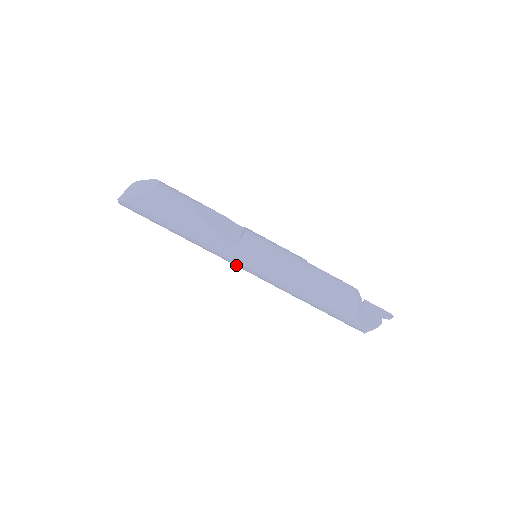
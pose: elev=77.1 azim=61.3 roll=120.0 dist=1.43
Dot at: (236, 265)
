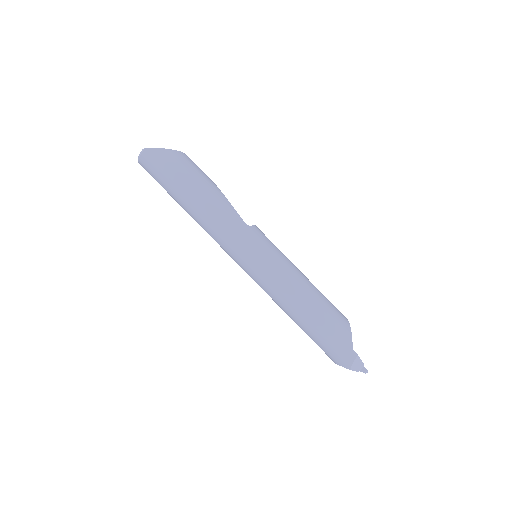
Dot at: (240, 251)
